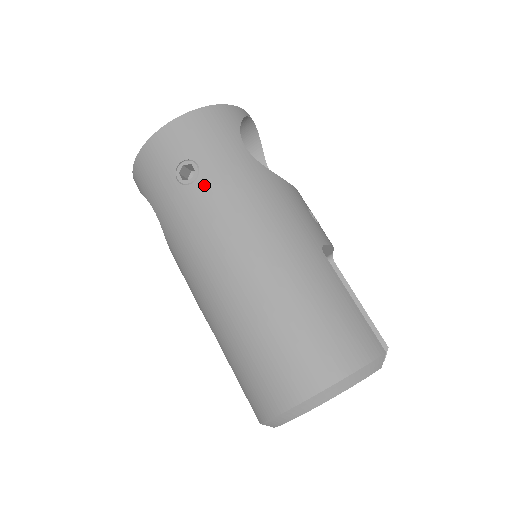
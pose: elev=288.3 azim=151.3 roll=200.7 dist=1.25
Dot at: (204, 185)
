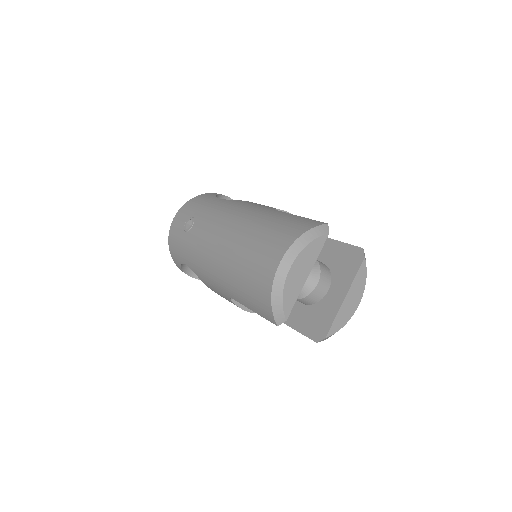
Dot at: (198, 222)
